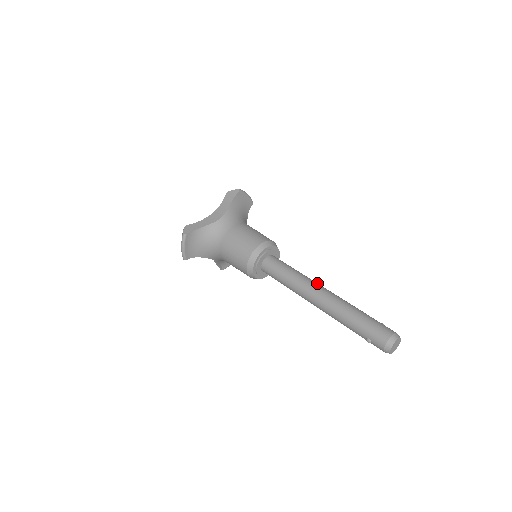
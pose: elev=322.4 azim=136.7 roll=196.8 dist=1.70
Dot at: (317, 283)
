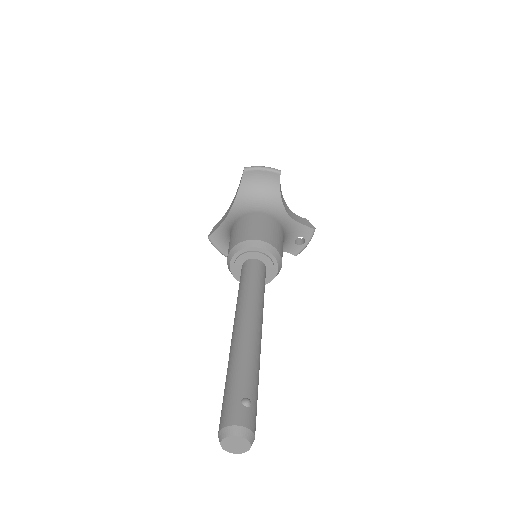
Dot at: (245, 311)
